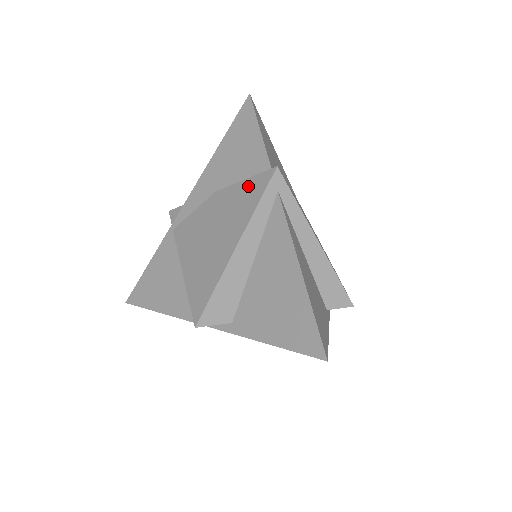
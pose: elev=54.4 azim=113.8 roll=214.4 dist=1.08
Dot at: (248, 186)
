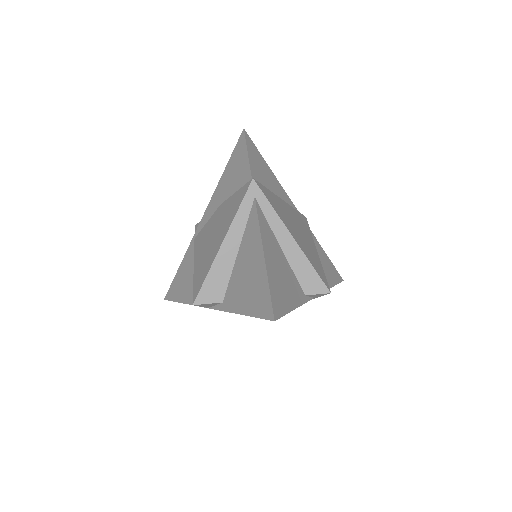
Dot at: (236, 196)
